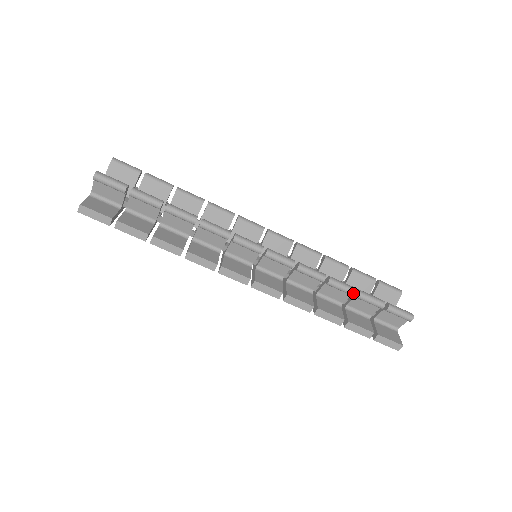
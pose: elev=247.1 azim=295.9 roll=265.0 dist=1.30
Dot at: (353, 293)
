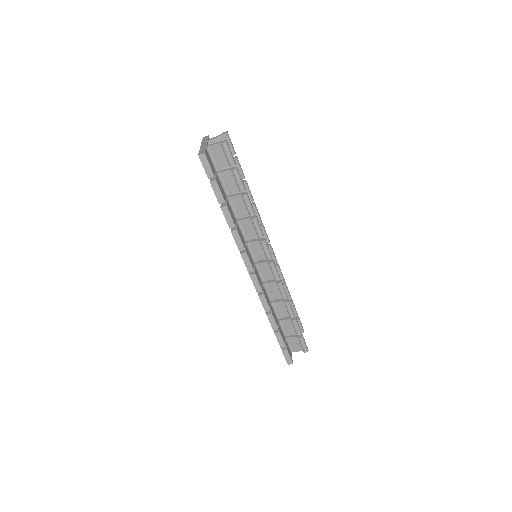
Dot at: (293, 317)
